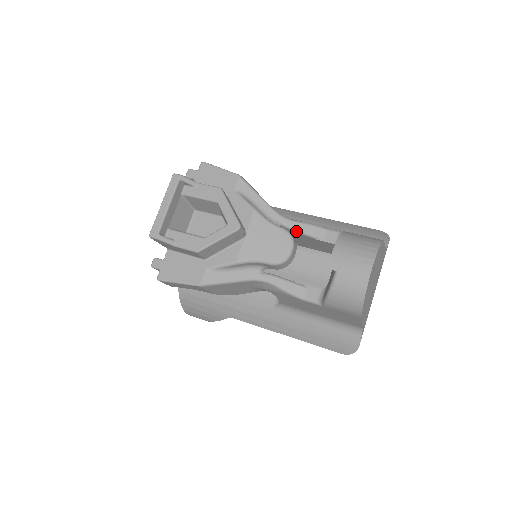
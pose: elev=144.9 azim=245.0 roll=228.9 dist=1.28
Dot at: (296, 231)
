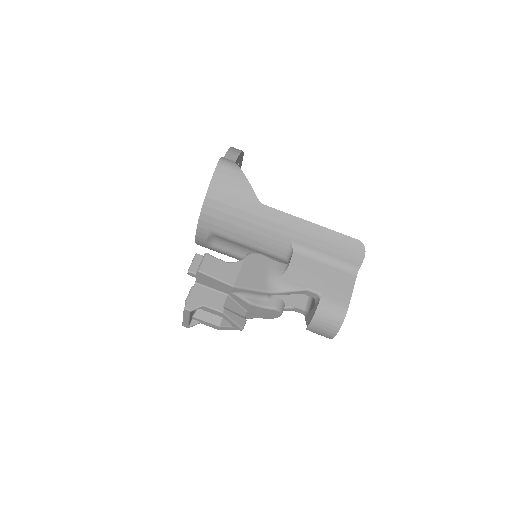
Dot at: (284, 294)
